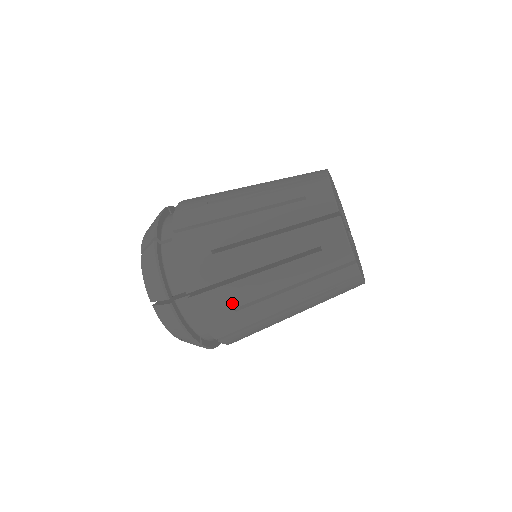
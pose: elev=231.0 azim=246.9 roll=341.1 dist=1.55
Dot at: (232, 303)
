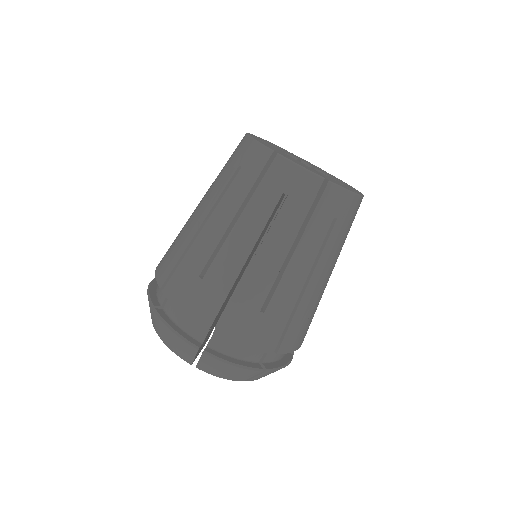
Dot at: (195, 271)
